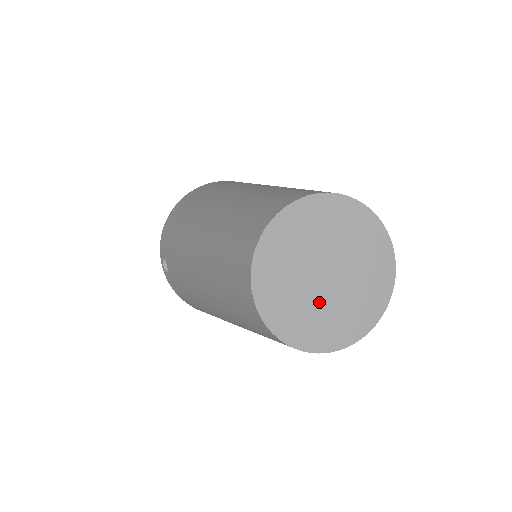
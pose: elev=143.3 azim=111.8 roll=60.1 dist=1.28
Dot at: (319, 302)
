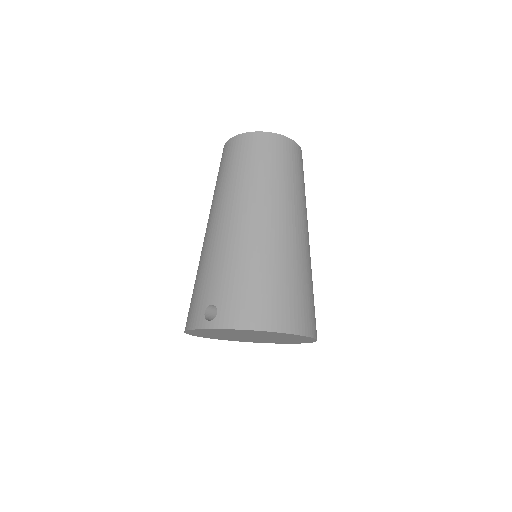
Dot at: occluded
